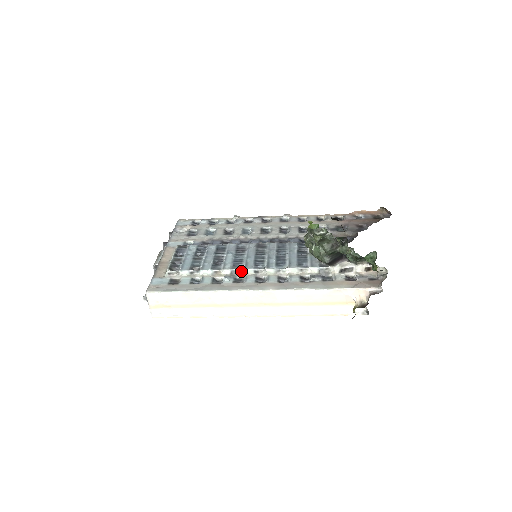
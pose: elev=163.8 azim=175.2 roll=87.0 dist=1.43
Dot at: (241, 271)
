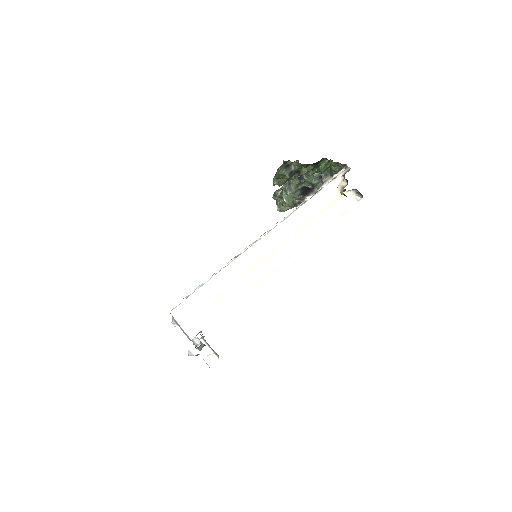
Dot at: occluded
